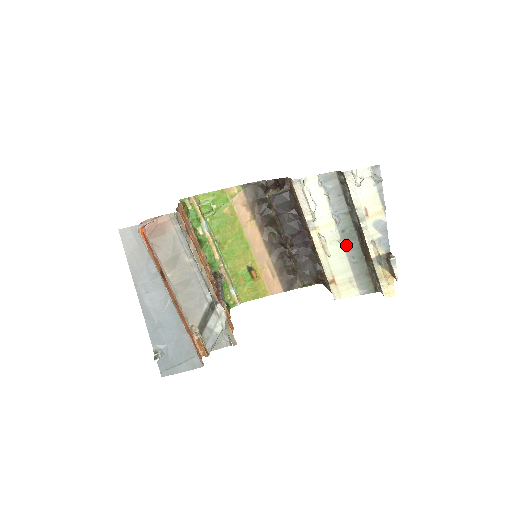
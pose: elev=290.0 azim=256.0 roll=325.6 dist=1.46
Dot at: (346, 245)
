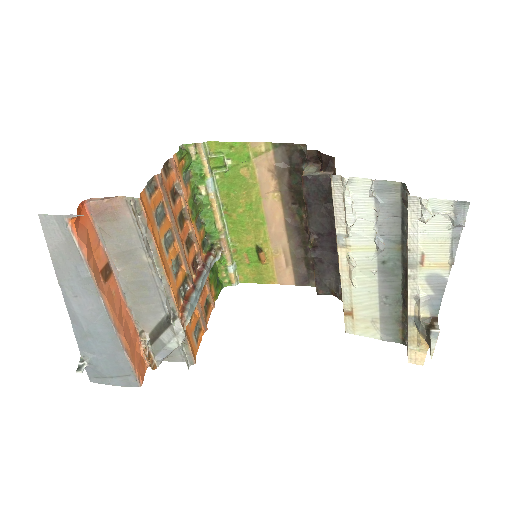
Dot at: (382, 280)
